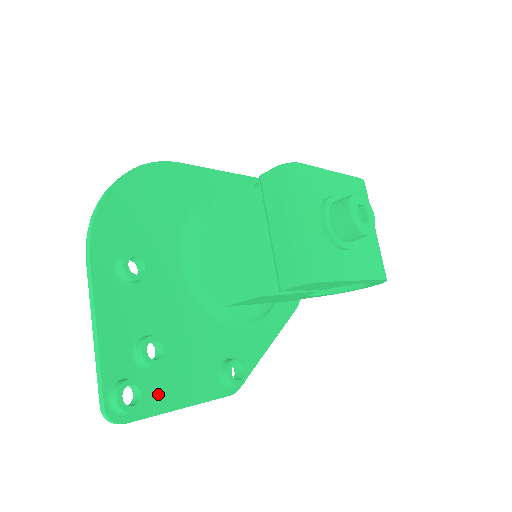
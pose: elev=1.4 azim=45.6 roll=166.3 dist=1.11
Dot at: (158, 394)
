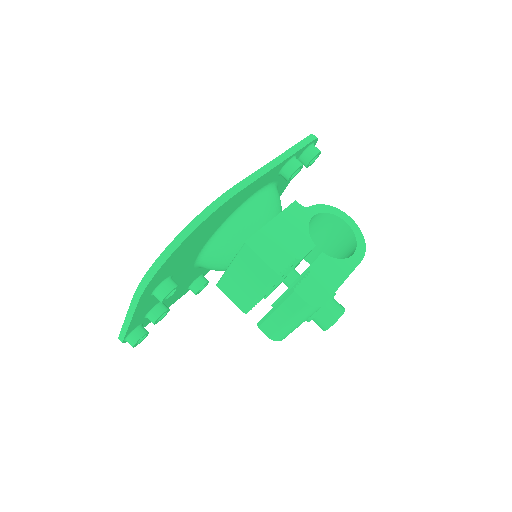
Dot at: occluded
